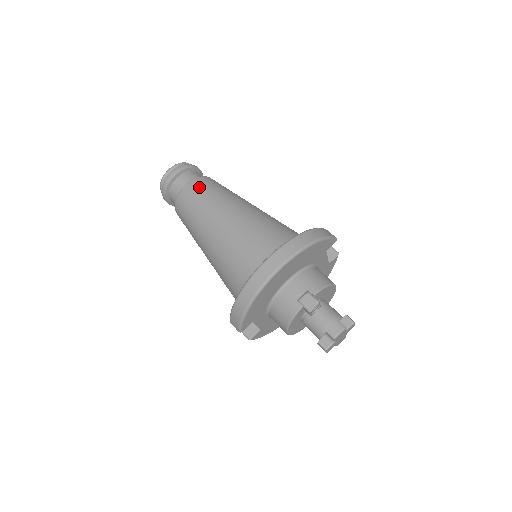
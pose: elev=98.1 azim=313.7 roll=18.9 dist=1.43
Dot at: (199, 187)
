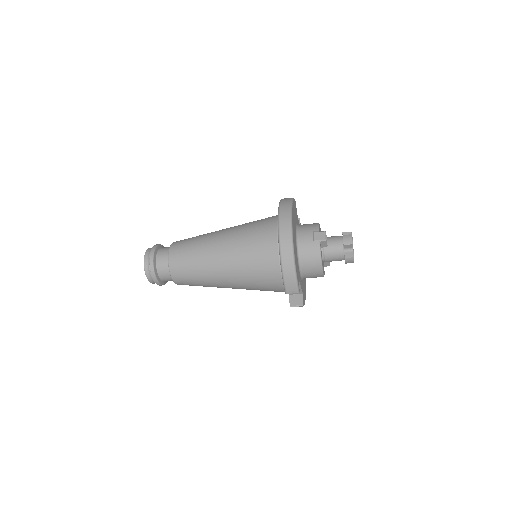
Dot at: (180, 246)
